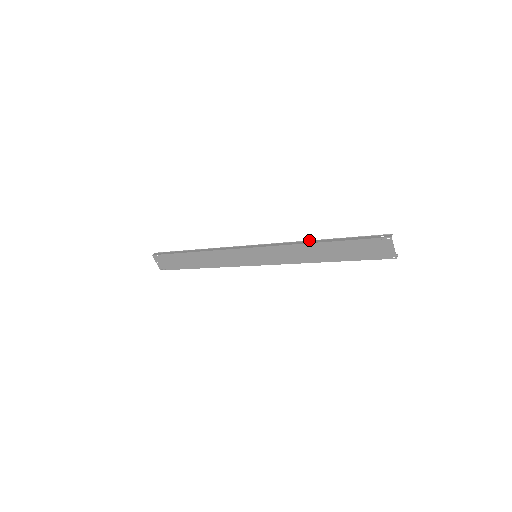
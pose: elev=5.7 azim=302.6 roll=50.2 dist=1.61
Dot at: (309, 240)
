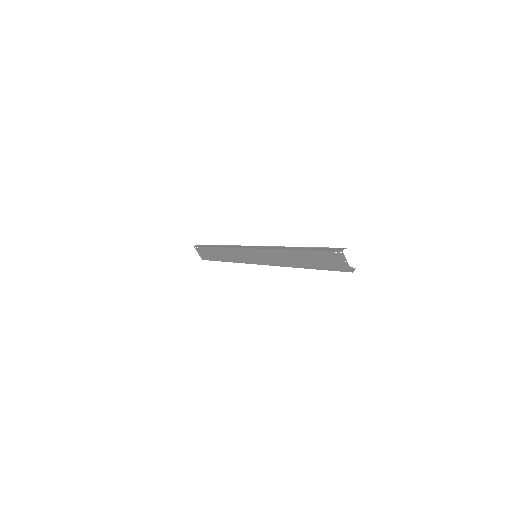
Dot at: occluded
